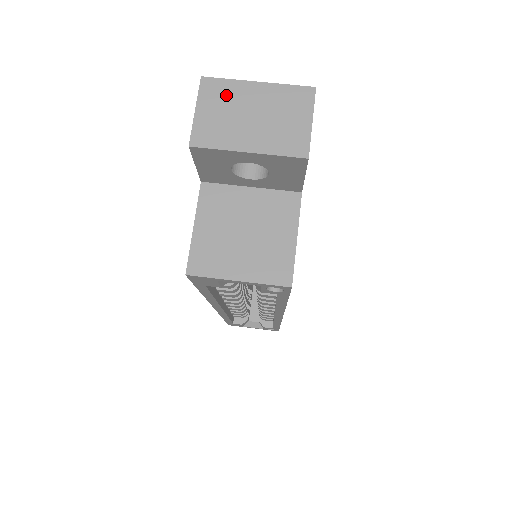
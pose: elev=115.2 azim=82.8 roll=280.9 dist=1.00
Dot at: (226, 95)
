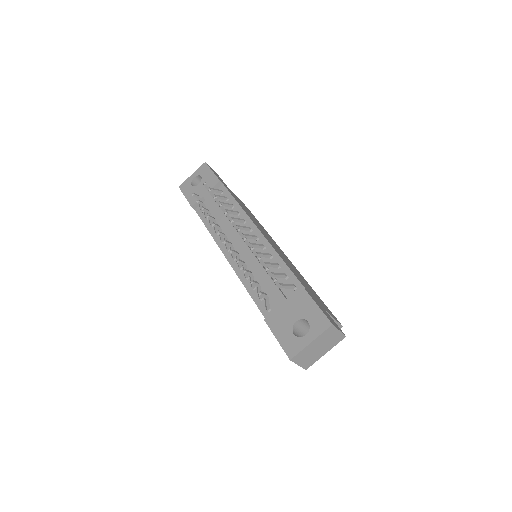
Dot at: (304, 354)
